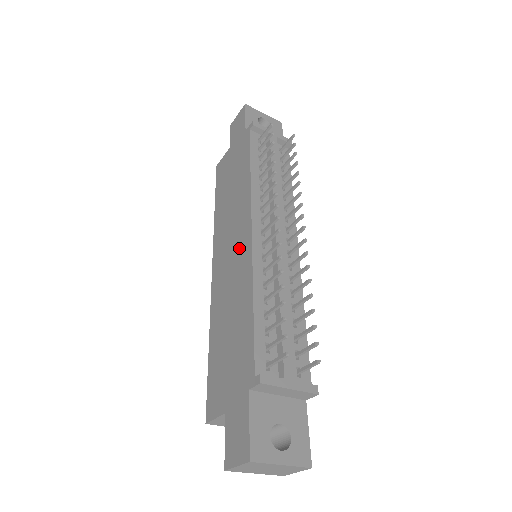
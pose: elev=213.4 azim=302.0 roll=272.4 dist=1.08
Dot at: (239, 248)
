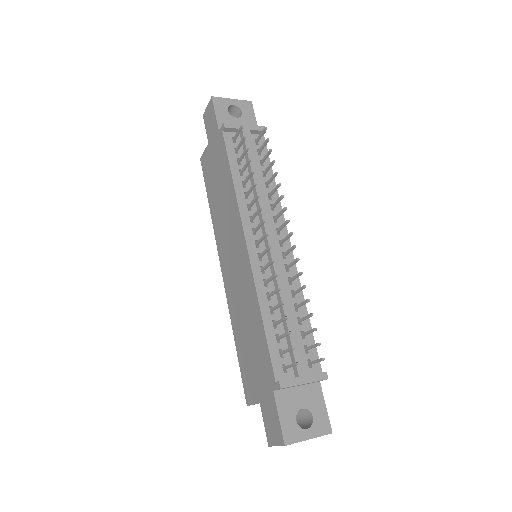
Dot at: (240, 260)
